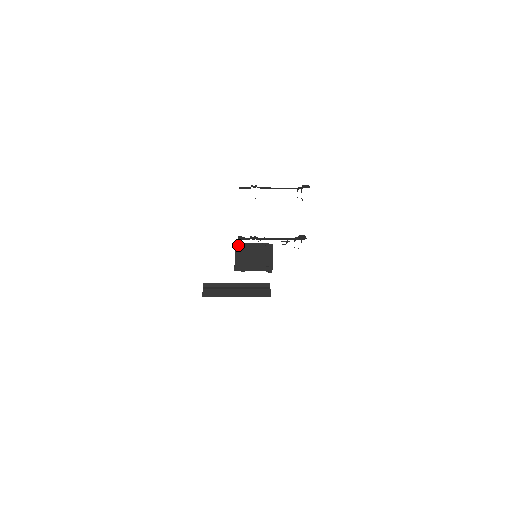
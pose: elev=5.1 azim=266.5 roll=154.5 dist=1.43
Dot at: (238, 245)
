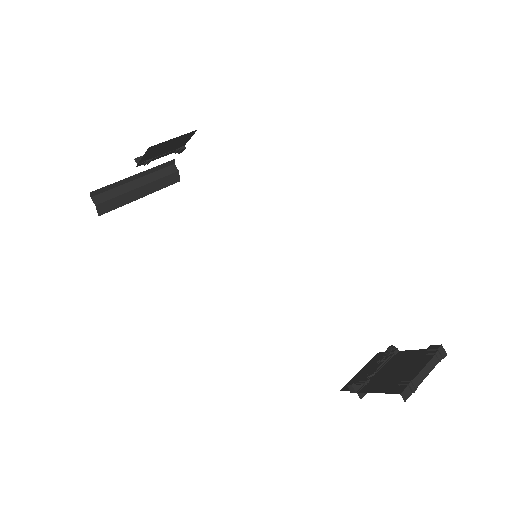
Dot at: (152, 147)
